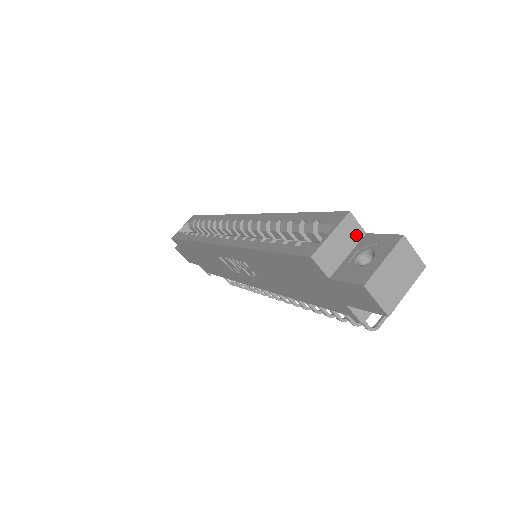
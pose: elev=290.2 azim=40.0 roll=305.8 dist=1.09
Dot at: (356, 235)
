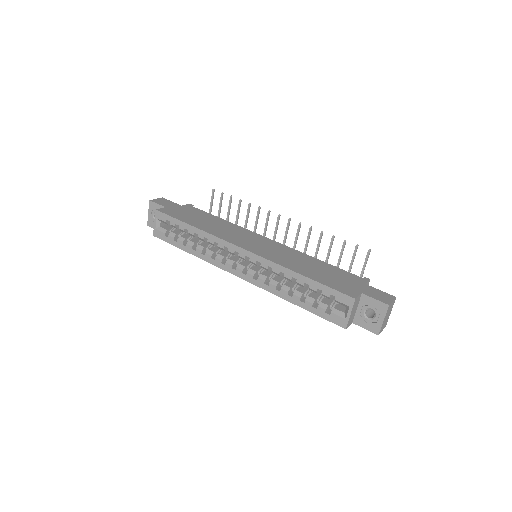
Dot at: (358, 300)
